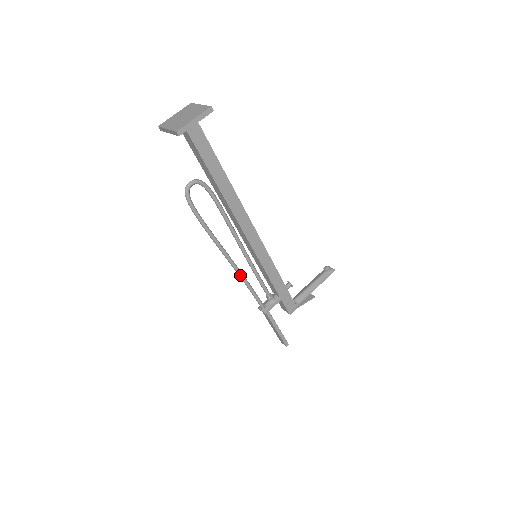
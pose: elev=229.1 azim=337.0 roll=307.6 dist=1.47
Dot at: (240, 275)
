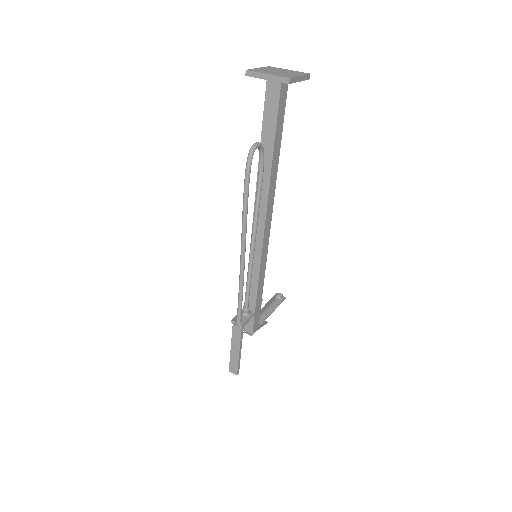
Dot at: (243, 272)
